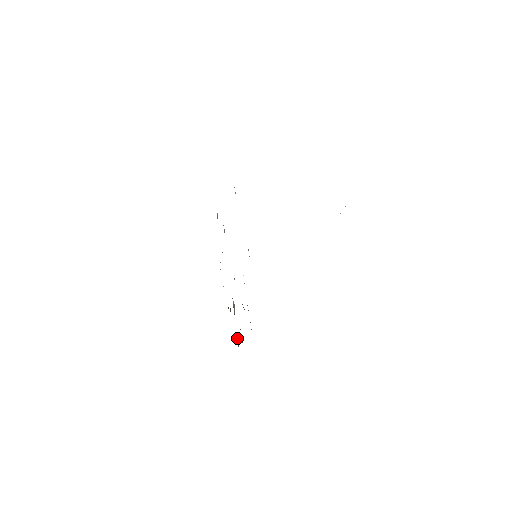
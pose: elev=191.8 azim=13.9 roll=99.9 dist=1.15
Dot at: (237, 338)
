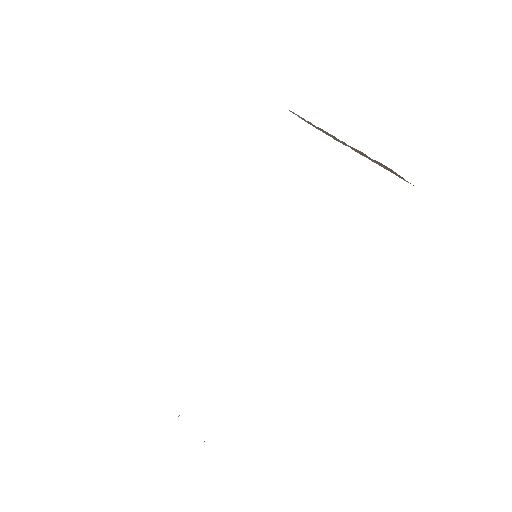
Dot at: occluded
